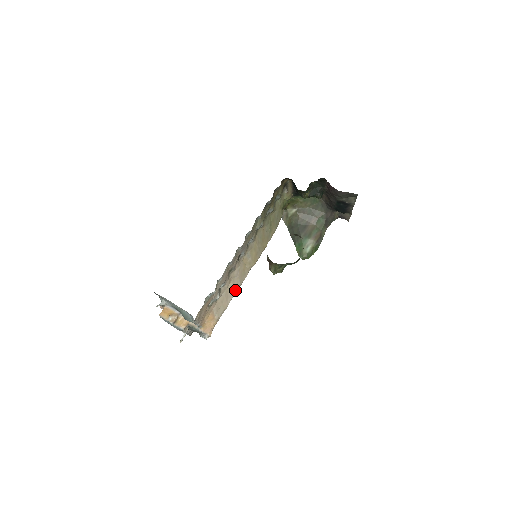
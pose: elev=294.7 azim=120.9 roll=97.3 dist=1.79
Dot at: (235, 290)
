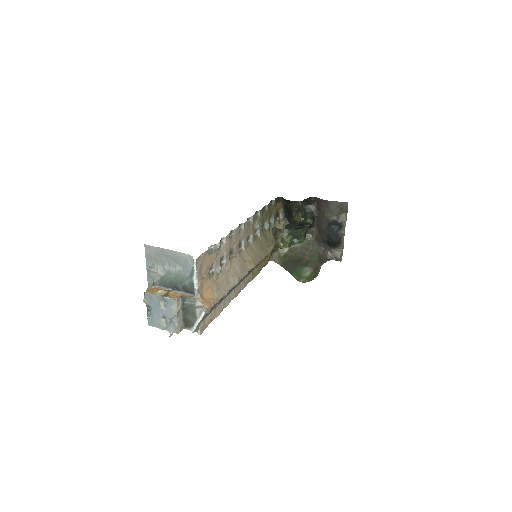
Dot at: (236, 279)
